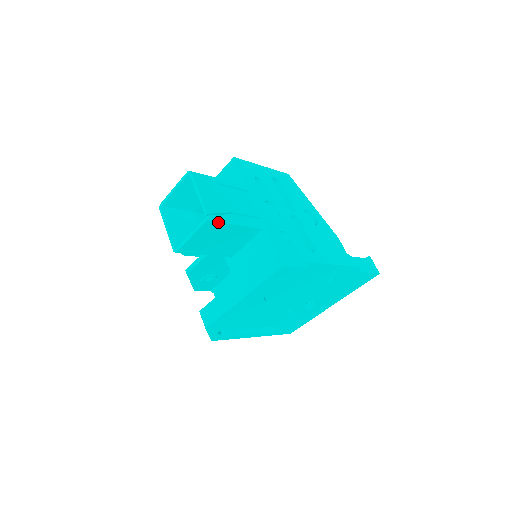
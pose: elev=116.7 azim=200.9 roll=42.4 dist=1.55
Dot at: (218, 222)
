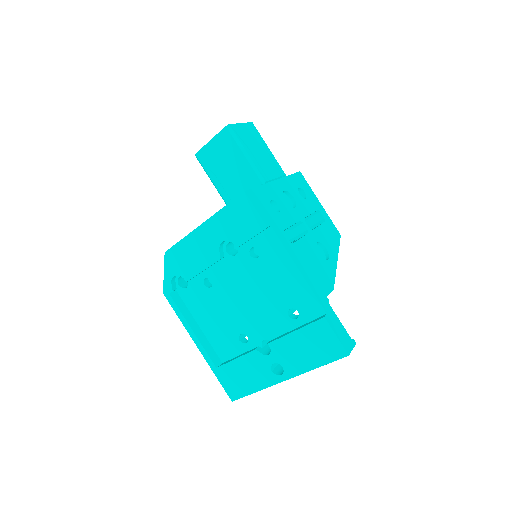
Dot at: (232, 137)
